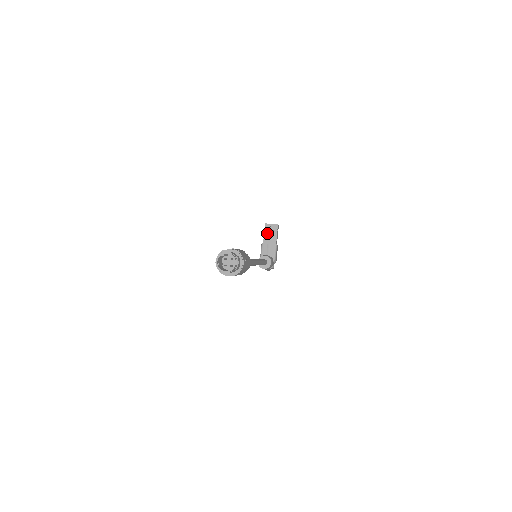
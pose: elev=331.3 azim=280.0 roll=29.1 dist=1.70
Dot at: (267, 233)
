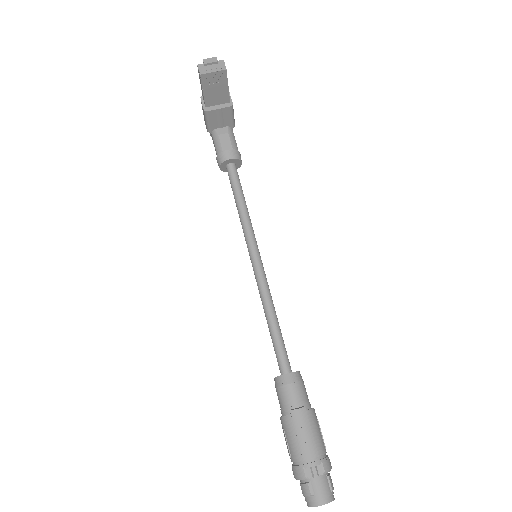
Dot at: (208, 90)
